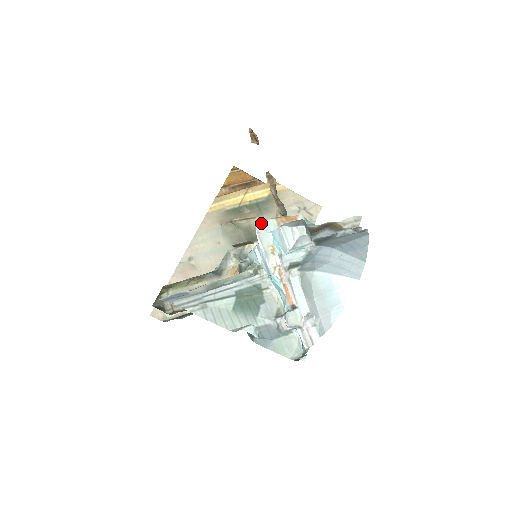
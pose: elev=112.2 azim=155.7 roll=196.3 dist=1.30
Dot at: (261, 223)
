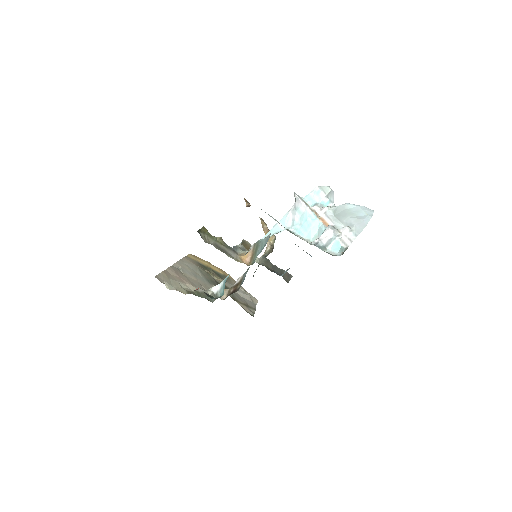
Dot at: occluded
